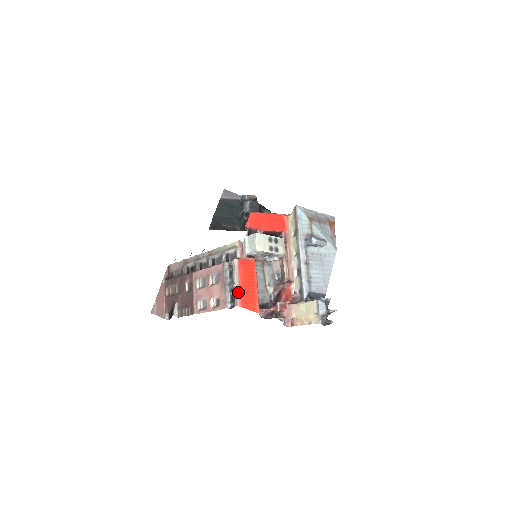
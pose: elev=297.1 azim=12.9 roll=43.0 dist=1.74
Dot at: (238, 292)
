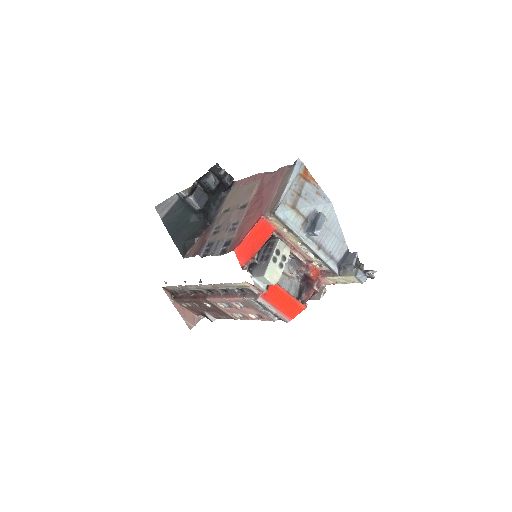
Dot at: (281, 315)
